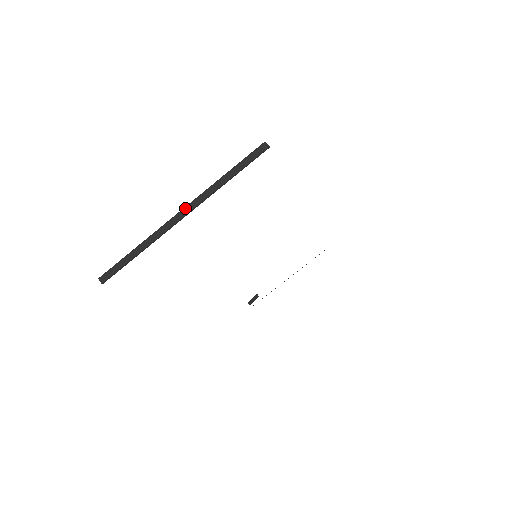
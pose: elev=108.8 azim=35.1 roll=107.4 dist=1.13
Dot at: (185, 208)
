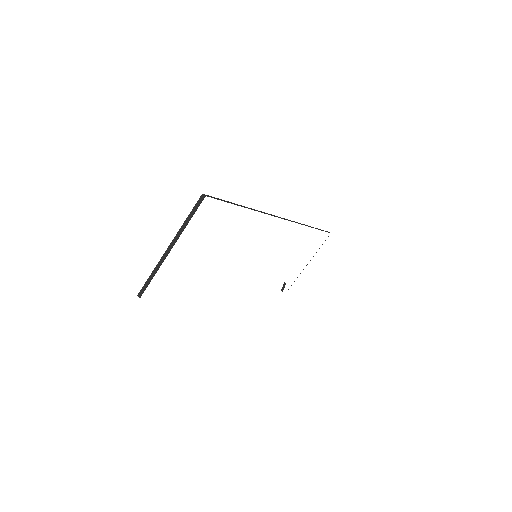
Dot at: (171, 244)
